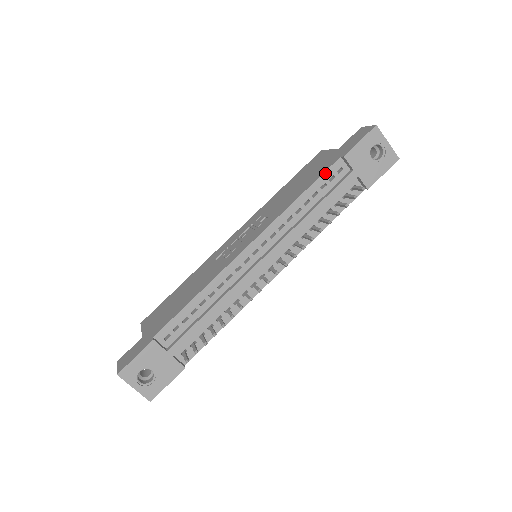
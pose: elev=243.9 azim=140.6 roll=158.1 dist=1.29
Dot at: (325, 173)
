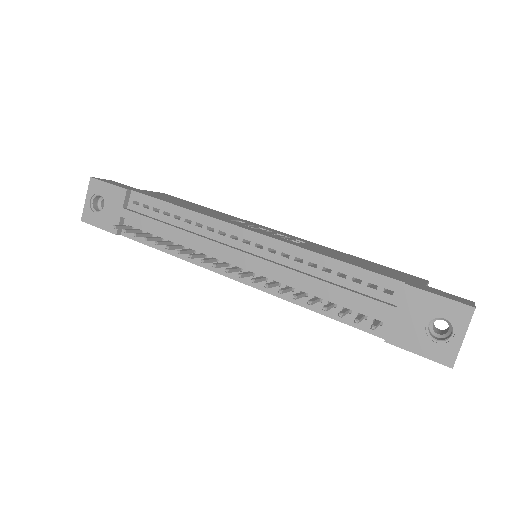
Dot at: (373, 273)
